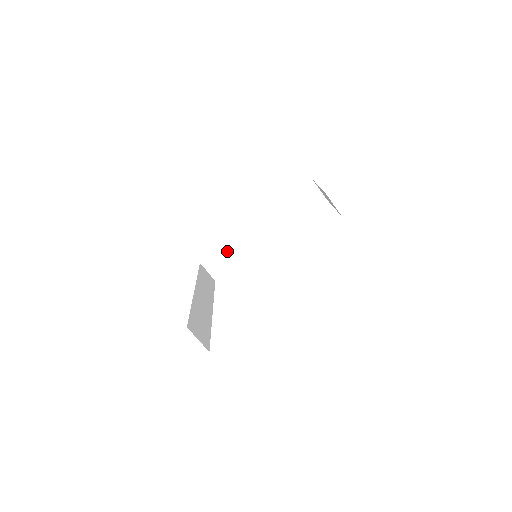
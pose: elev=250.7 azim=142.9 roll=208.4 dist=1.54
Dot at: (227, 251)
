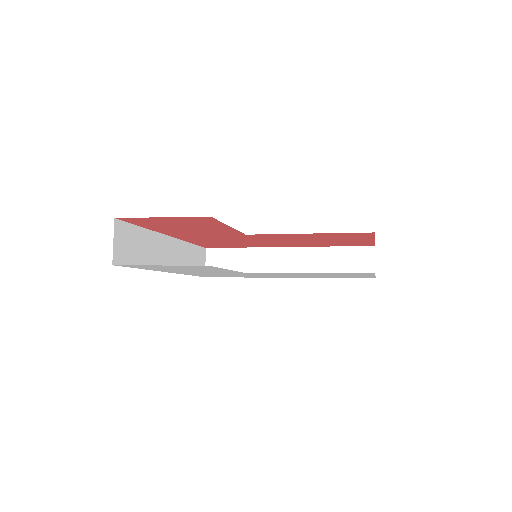
Dot at: (239, 256)
